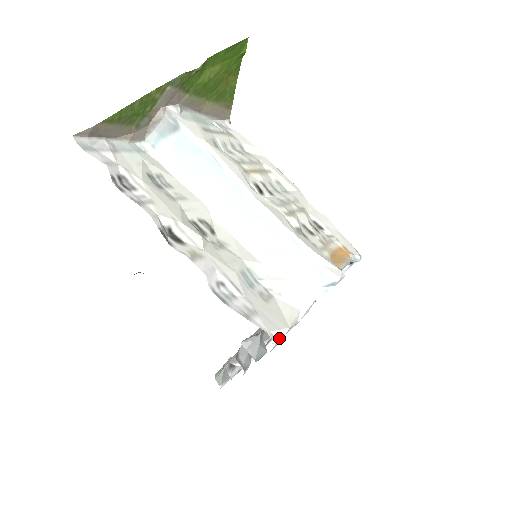
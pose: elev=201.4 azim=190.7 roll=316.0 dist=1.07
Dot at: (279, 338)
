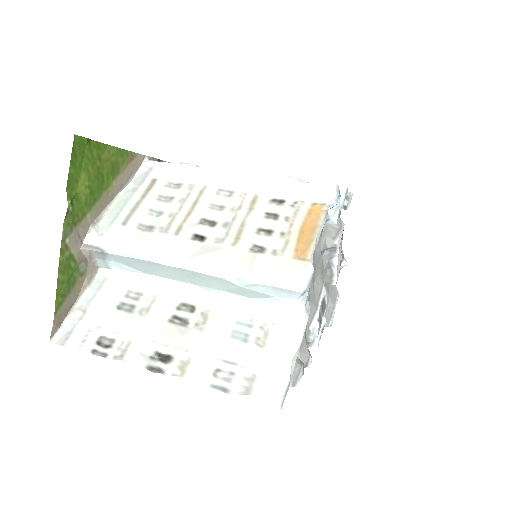
Dot at: (285, 385)
